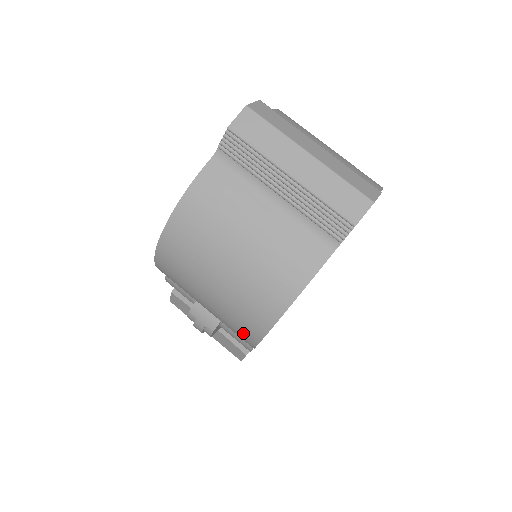
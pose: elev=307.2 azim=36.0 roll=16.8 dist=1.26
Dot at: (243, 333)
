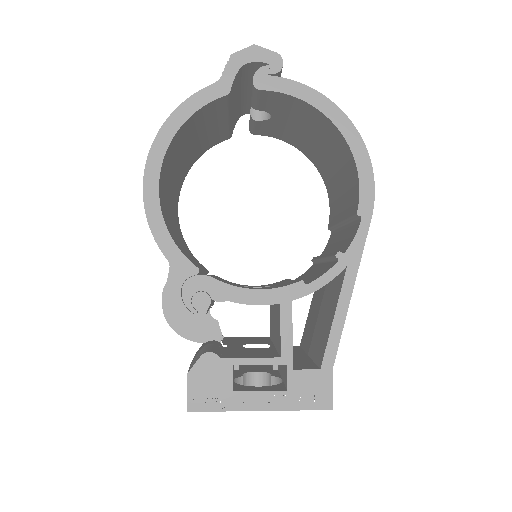
Dot at: occluded
